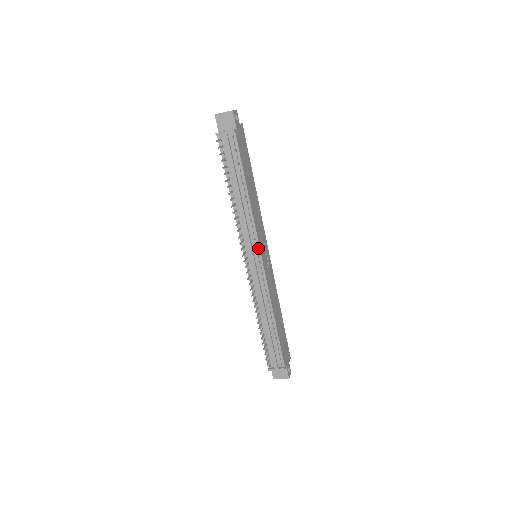
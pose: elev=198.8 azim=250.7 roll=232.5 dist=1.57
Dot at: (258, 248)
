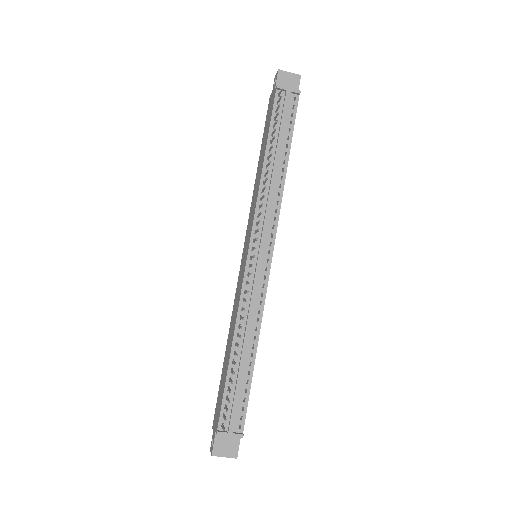
Dot at: (273, 241)
